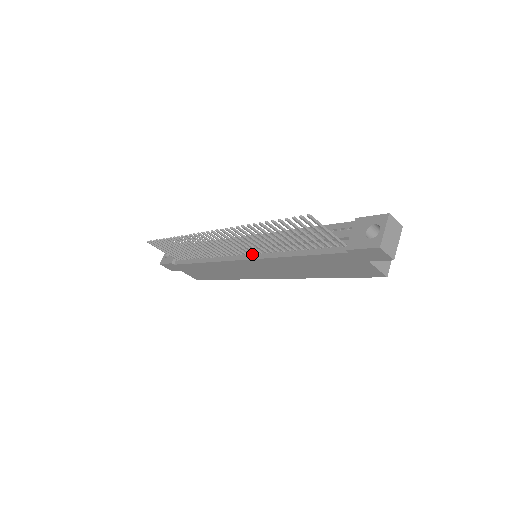
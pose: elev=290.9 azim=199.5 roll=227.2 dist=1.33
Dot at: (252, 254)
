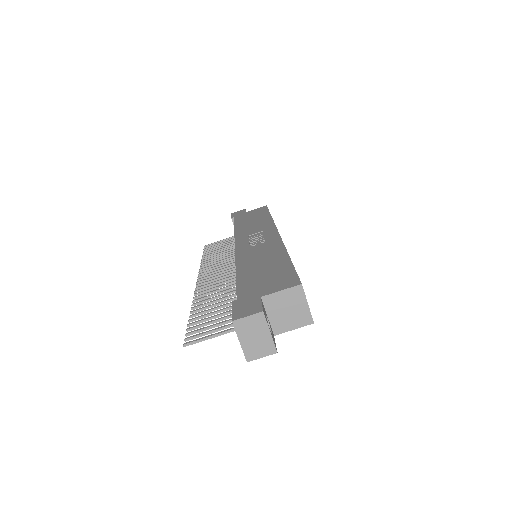
Dot at: occluded
